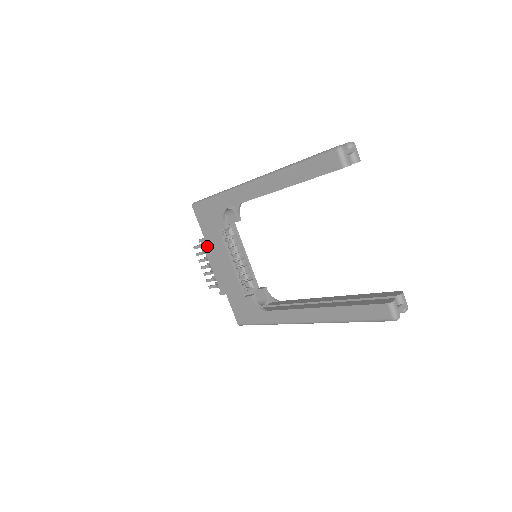
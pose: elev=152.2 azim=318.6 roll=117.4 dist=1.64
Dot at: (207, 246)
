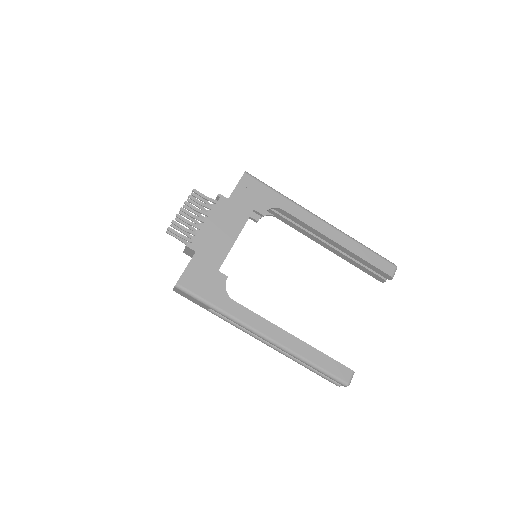
Dot at: (224, 205)
